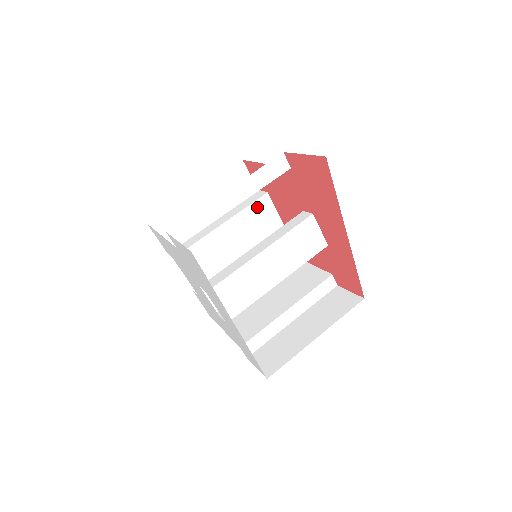
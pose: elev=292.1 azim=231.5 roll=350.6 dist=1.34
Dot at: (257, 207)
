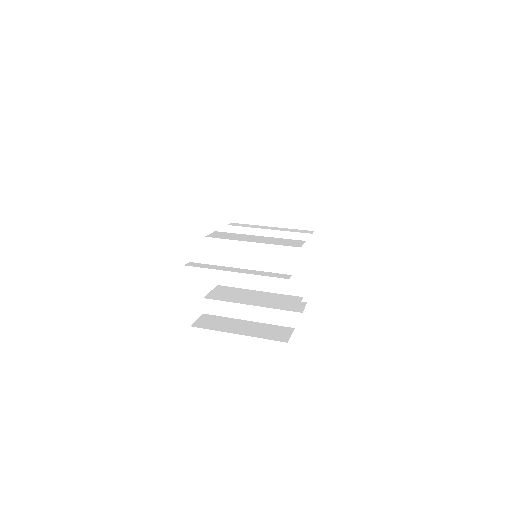
Dot at: (289, 297)
